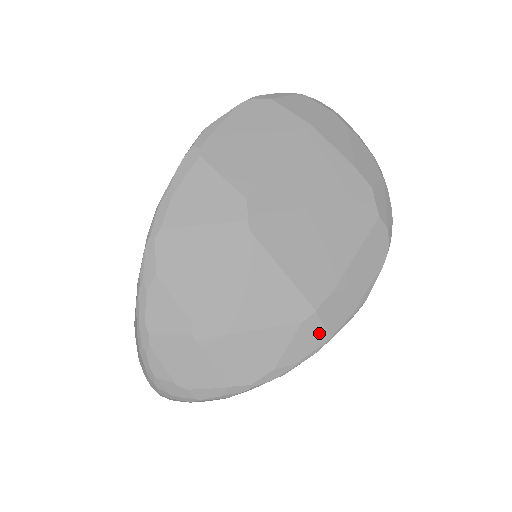
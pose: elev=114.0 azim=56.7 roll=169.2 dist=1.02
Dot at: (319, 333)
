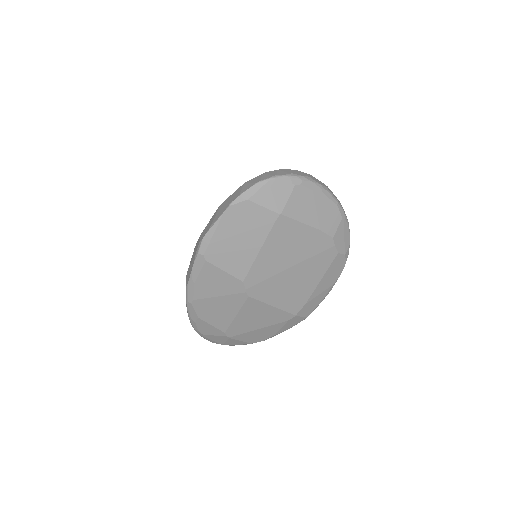
Dot at: (299, 319)
